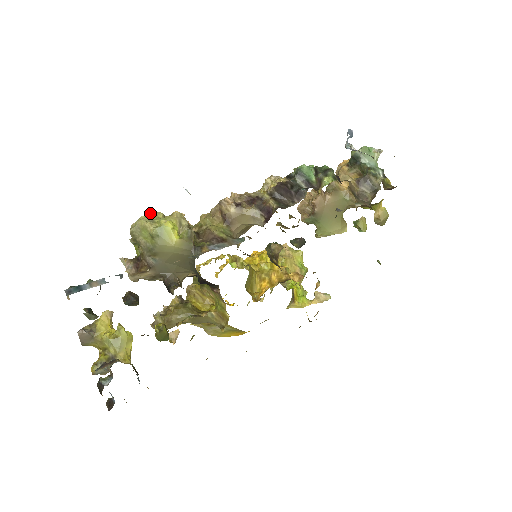
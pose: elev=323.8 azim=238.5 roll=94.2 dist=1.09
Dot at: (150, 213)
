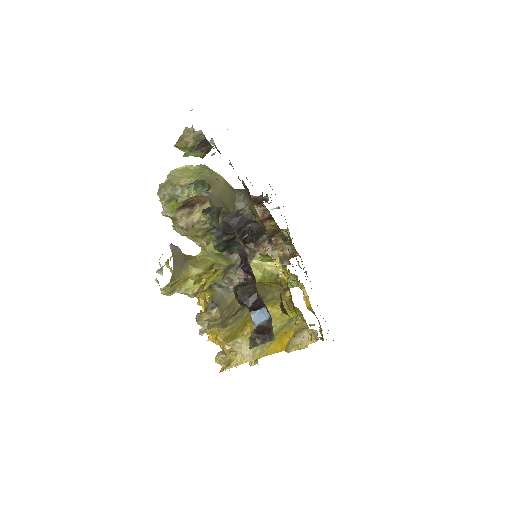
Dot at: occluded
